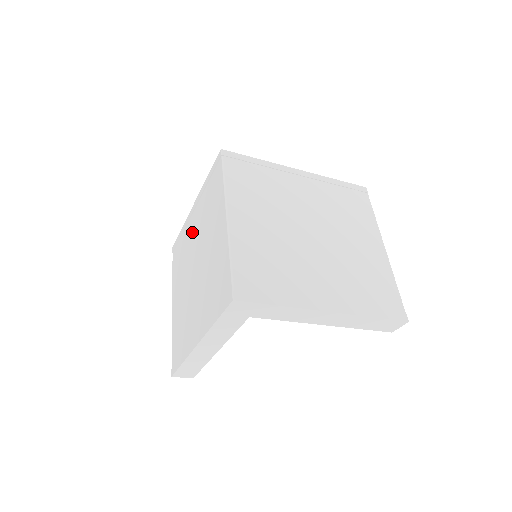
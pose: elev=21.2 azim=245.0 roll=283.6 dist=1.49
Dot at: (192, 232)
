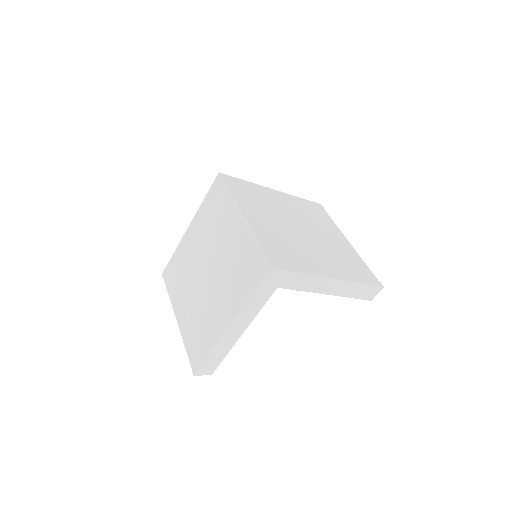
Dot at: (193, 248)
